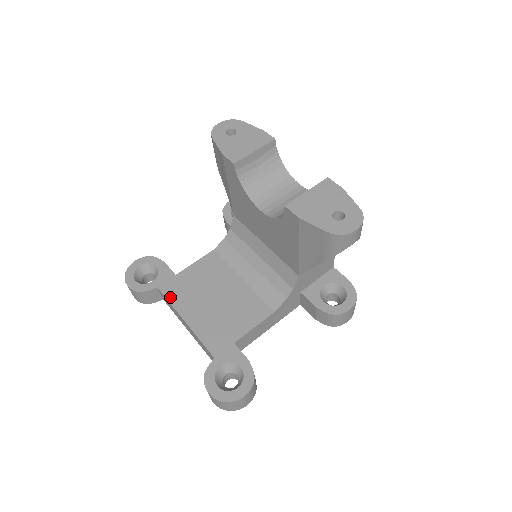
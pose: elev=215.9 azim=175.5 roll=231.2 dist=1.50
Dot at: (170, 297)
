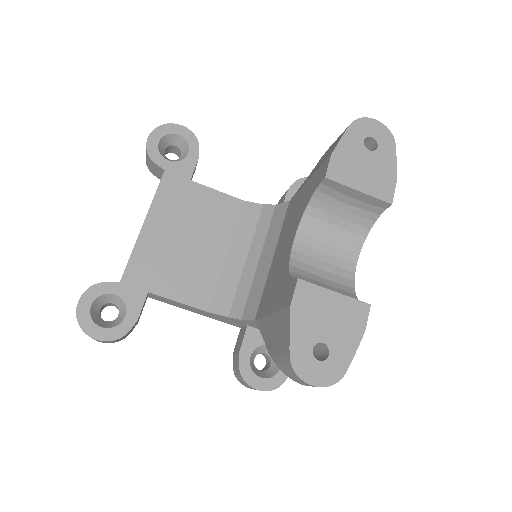
Dot at: (161, 191)
